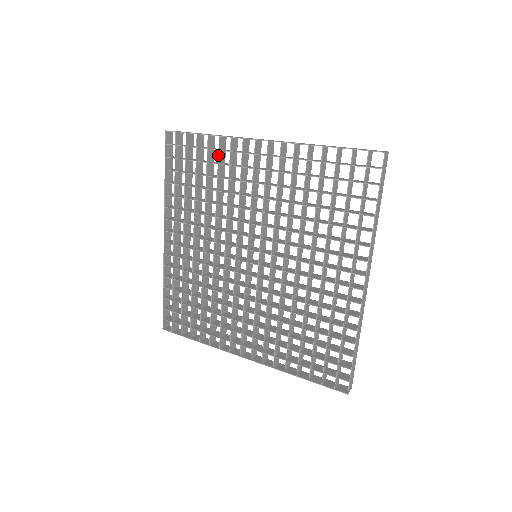
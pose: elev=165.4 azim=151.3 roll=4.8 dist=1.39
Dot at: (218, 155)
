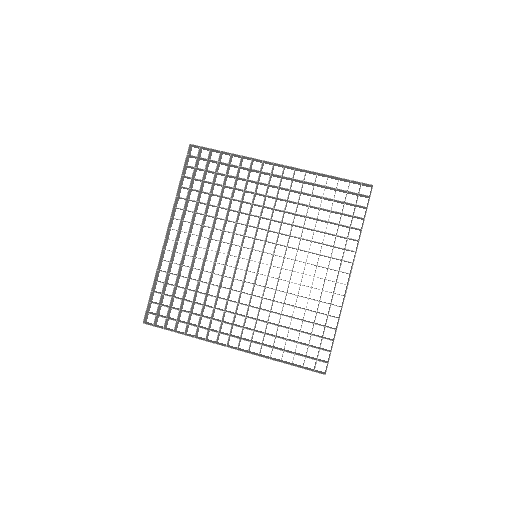
Dot at: (238, 170)
